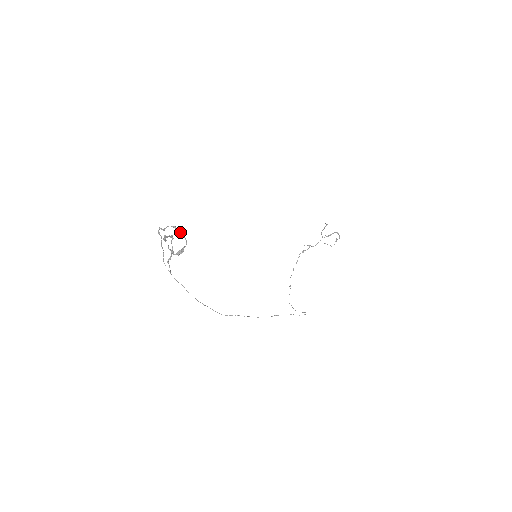
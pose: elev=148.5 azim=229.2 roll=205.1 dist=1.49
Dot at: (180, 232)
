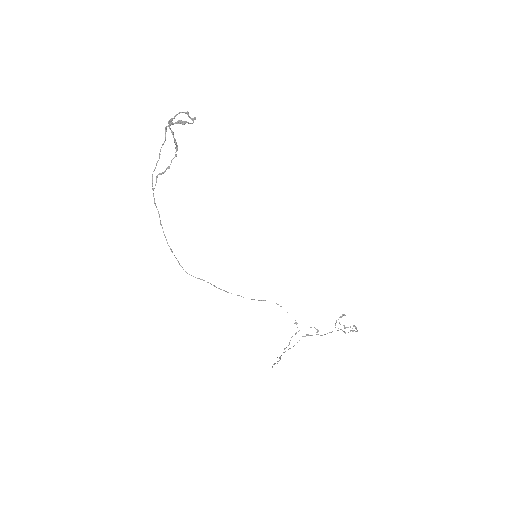
Dot at: occluded
